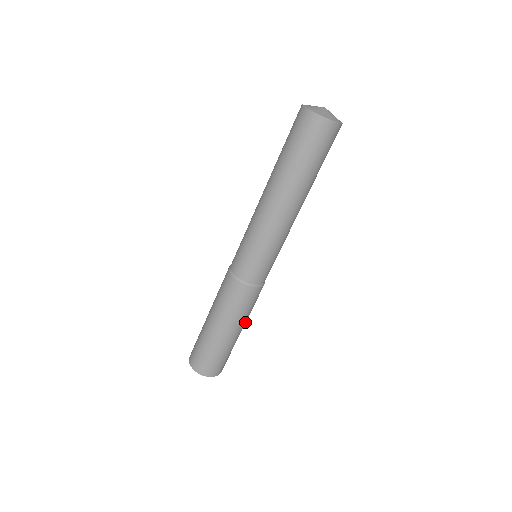
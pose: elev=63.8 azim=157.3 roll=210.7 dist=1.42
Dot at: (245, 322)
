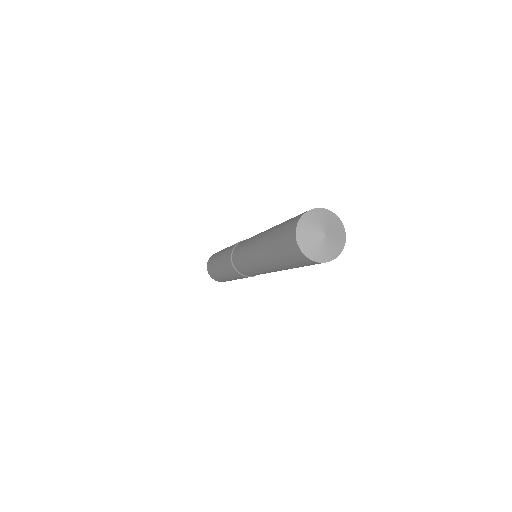
Dot at: occluded
